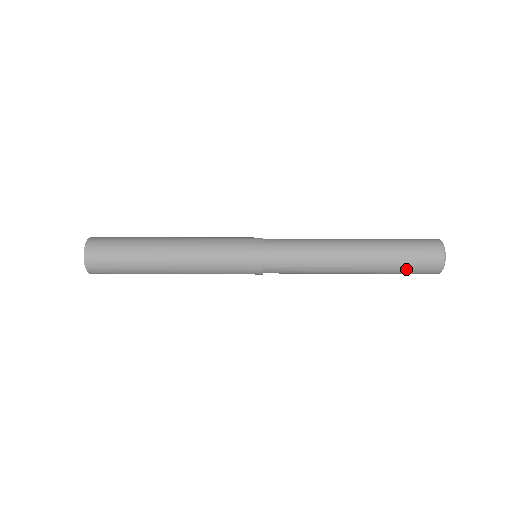
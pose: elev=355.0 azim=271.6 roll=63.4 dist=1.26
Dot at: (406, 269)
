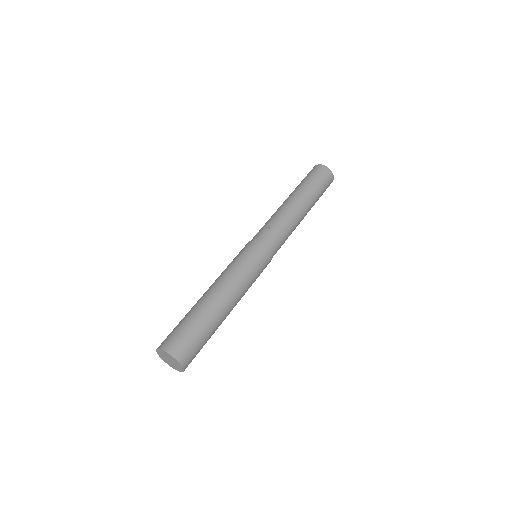
Dot at: occluded
